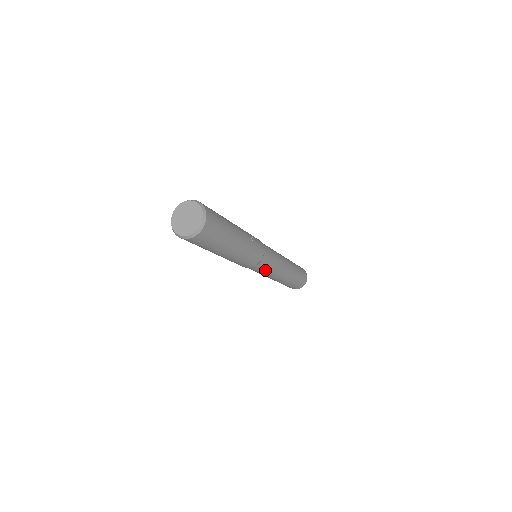
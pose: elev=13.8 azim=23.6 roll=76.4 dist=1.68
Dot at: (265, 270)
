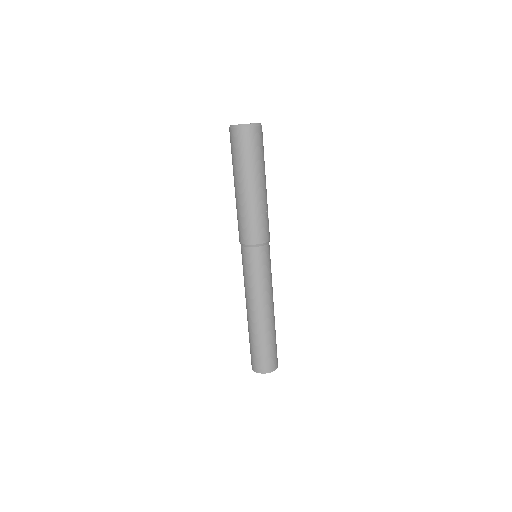
Dot at: (256, 270)
